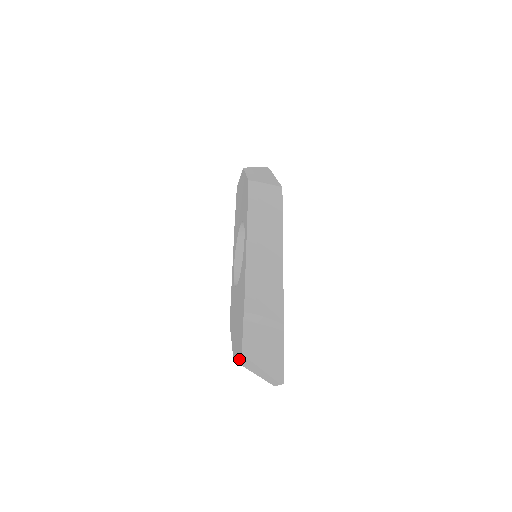
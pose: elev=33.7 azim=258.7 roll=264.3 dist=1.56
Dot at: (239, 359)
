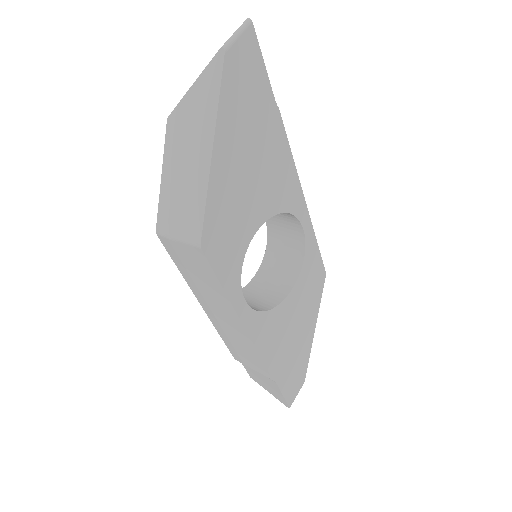
Dot at: occluded
